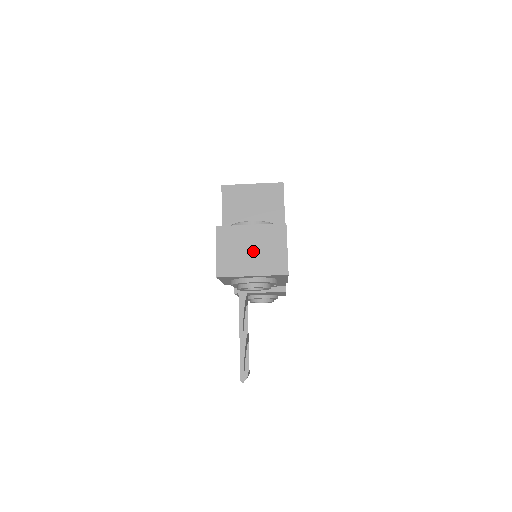
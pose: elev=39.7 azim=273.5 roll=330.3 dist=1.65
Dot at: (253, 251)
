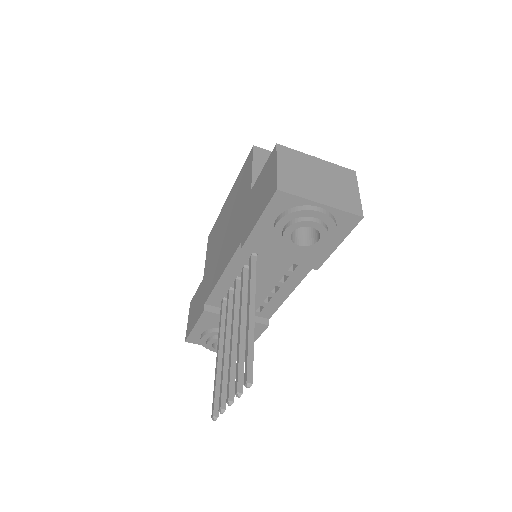
Dot at: (321, 181)
